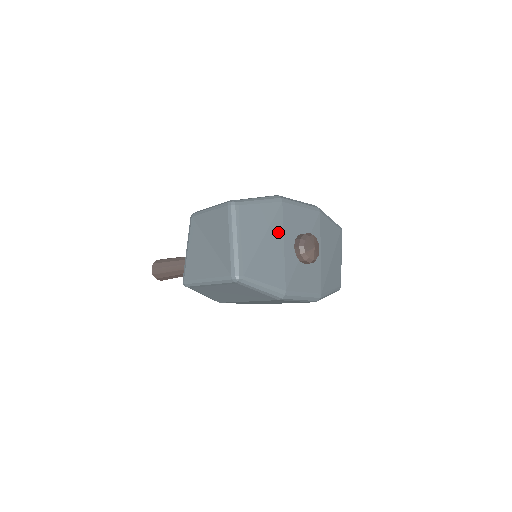
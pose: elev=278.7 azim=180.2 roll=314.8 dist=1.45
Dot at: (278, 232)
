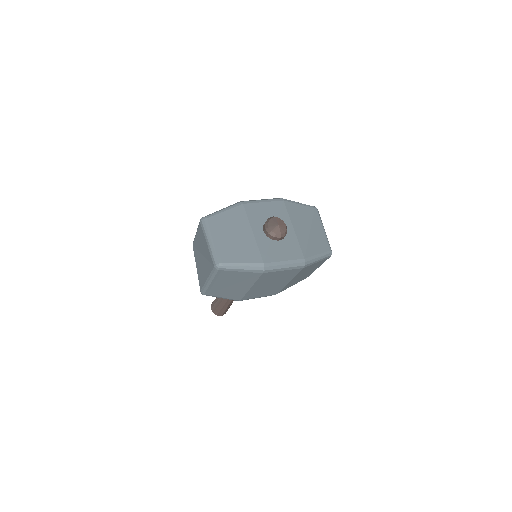
Dot at: (245, 225)
